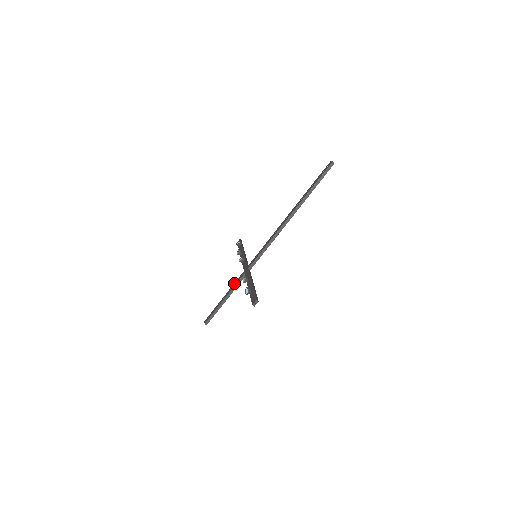
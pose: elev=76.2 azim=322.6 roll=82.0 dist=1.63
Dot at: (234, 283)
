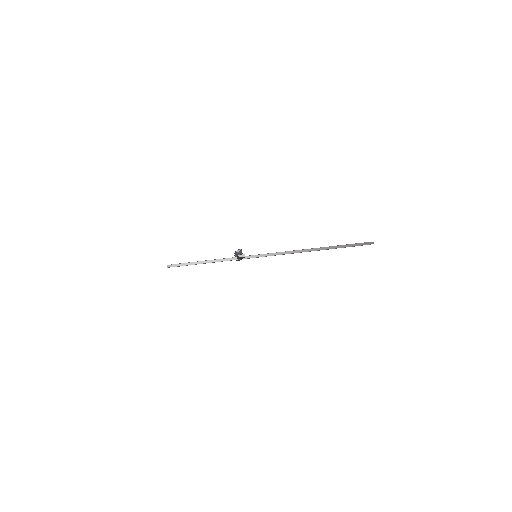
Dot at: occluded
